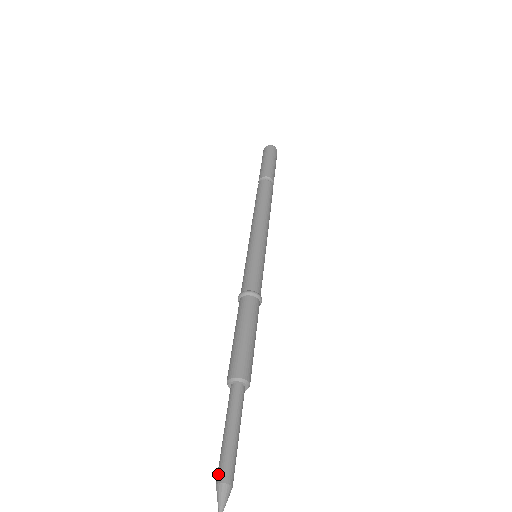
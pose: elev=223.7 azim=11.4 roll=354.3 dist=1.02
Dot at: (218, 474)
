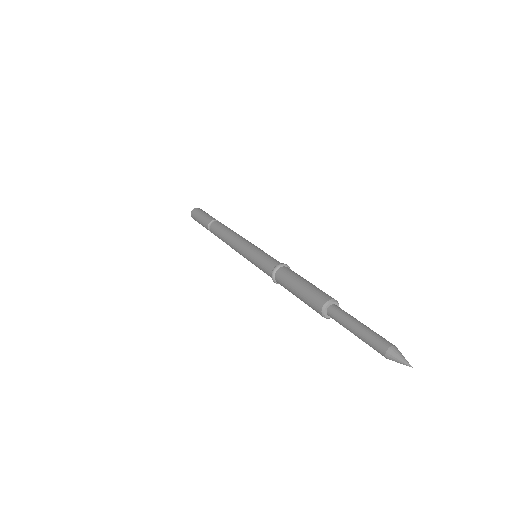
Dot at: (384, 343)
